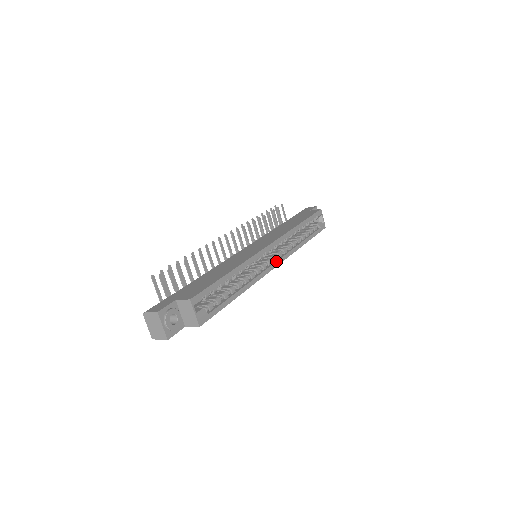
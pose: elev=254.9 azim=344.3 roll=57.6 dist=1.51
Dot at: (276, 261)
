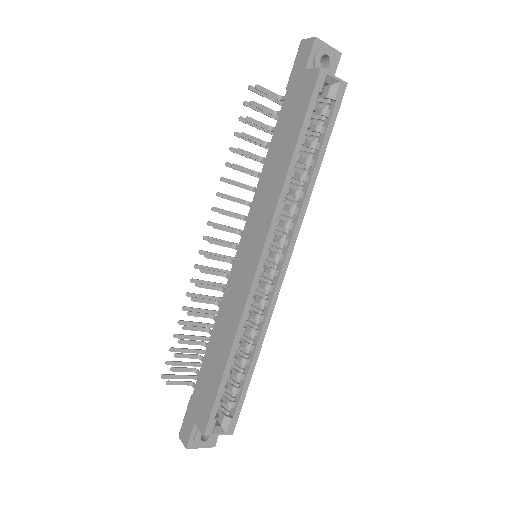
Dot at: (283, 263)
